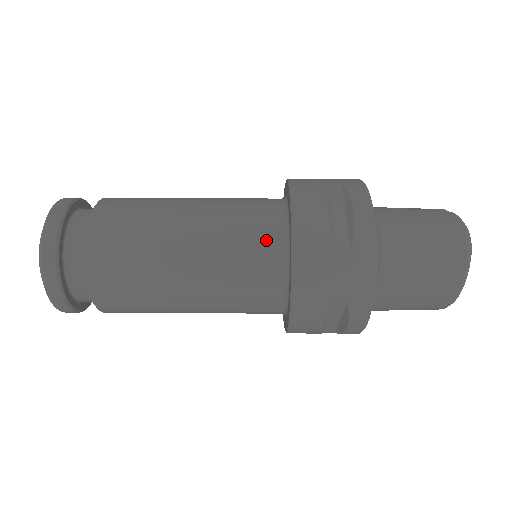
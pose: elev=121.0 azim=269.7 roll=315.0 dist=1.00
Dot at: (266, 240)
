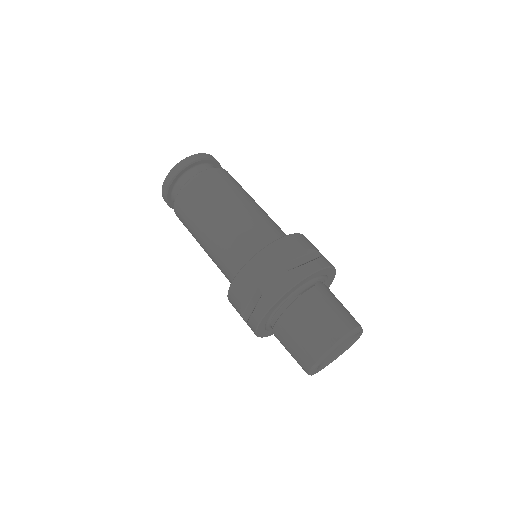
Dot at: (263, 238)
